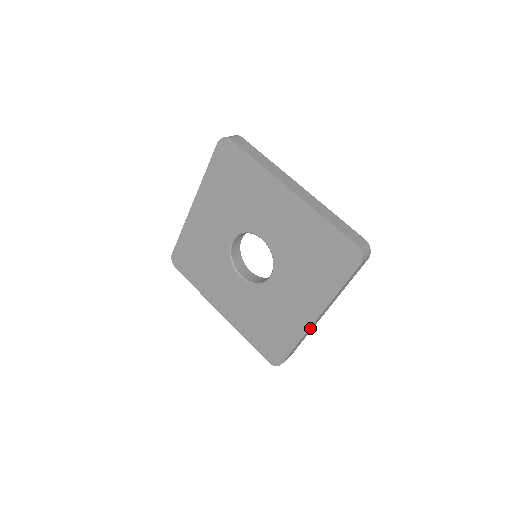
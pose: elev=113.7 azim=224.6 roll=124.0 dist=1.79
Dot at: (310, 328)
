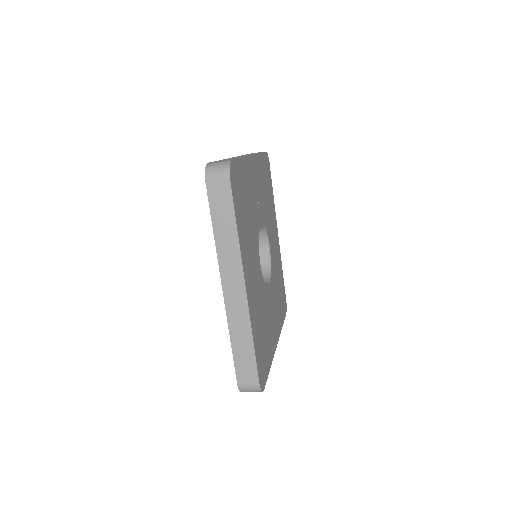
Dot at: (230, 309)
